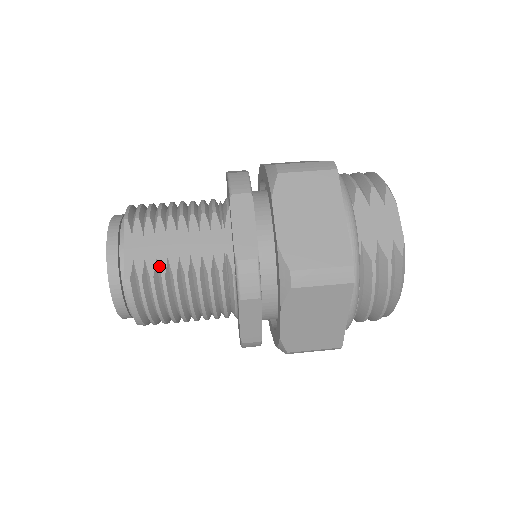
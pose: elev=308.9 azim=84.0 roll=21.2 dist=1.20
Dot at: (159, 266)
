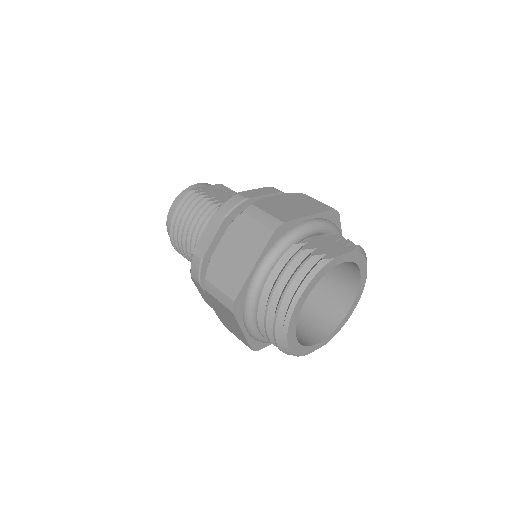
Dot at: (208, 196)
